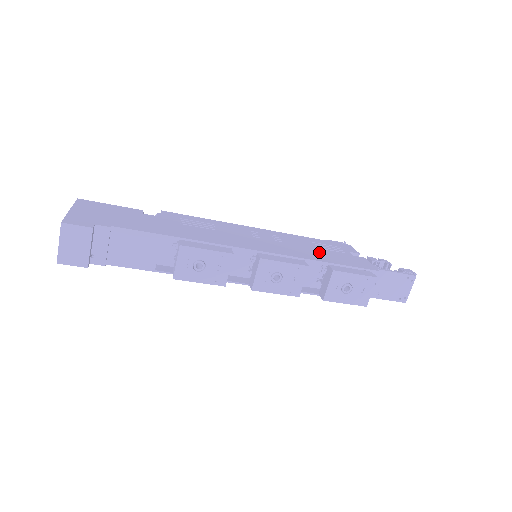
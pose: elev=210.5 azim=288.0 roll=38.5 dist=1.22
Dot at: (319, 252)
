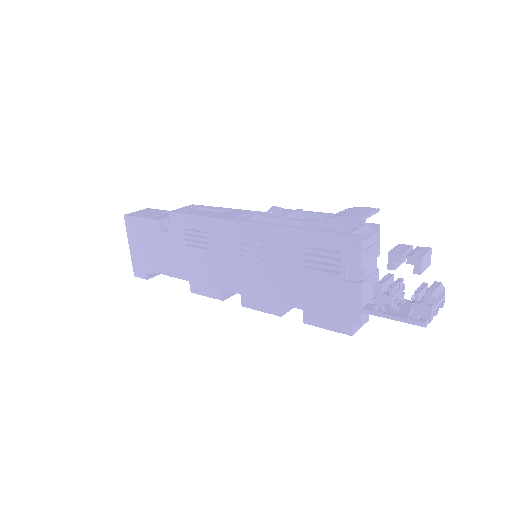
Dot at: (300, 282)
